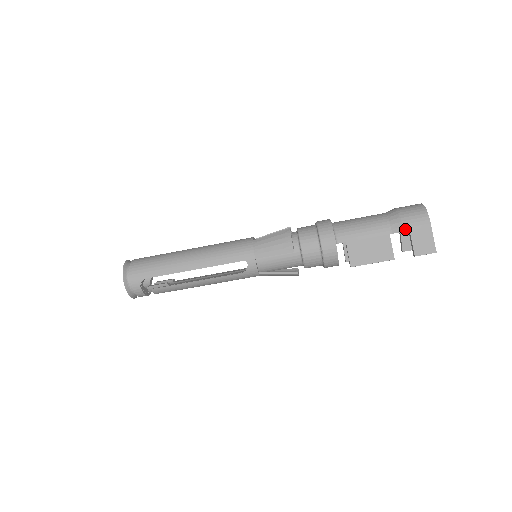
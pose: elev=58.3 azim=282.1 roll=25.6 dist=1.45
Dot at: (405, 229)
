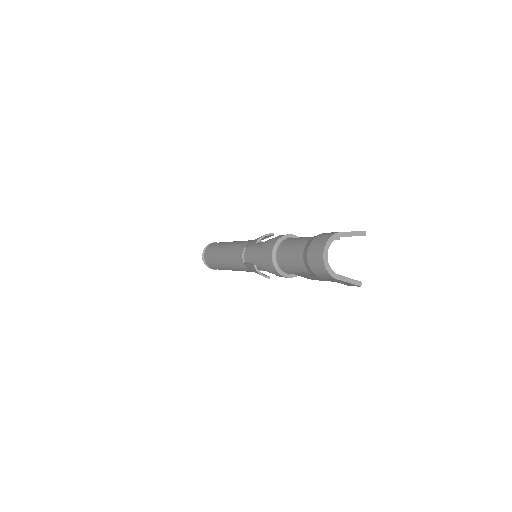
Dot at: occluded
